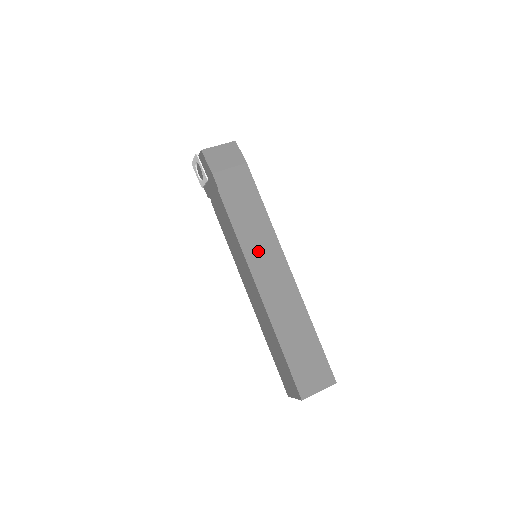
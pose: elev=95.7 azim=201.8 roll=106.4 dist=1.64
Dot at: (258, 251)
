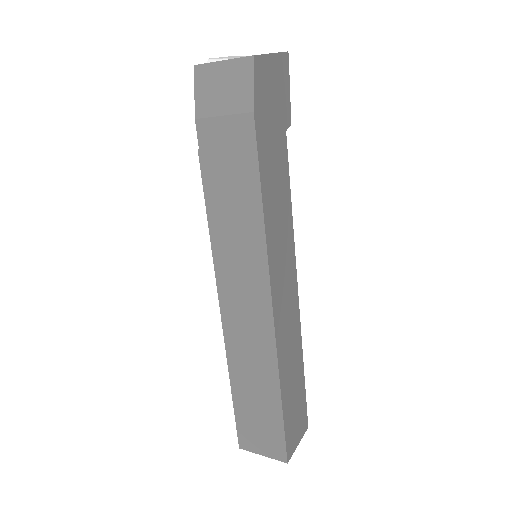
Dot at: (234, 265)
